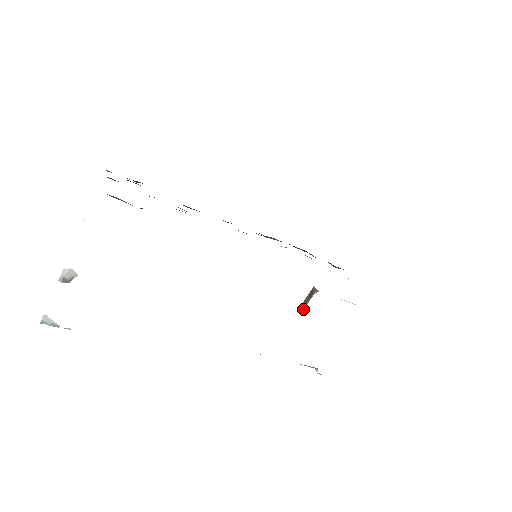
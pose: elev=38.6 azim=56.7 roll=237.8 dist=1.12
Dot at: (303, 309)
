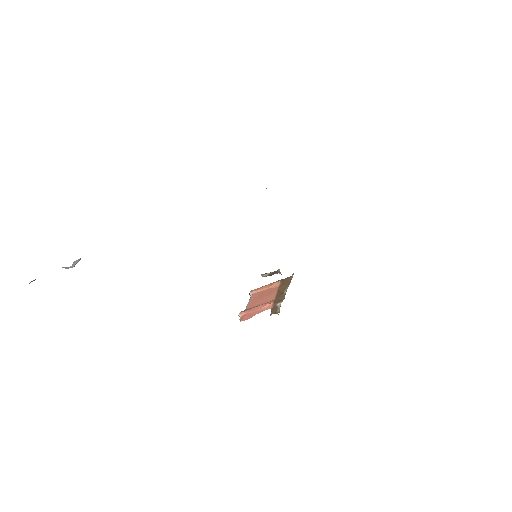
Dot at: (264, 276)
